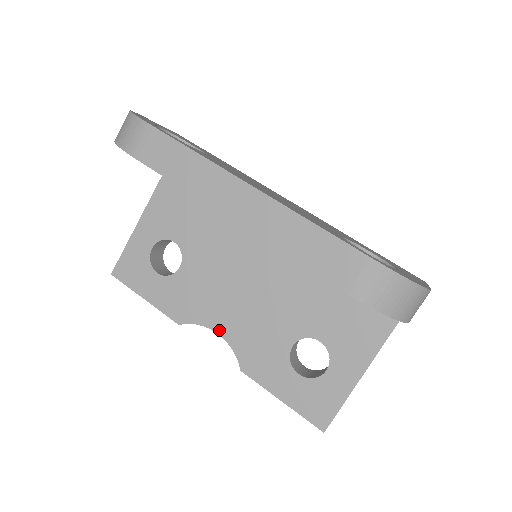
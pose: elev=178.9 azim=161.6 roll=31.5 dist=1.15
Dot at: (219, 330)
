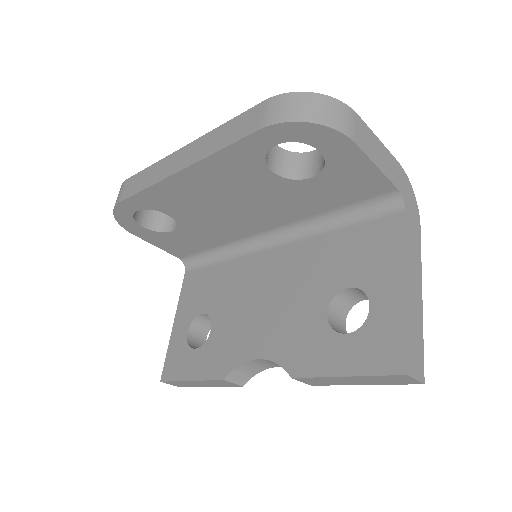
Dot at: (258, 355)
